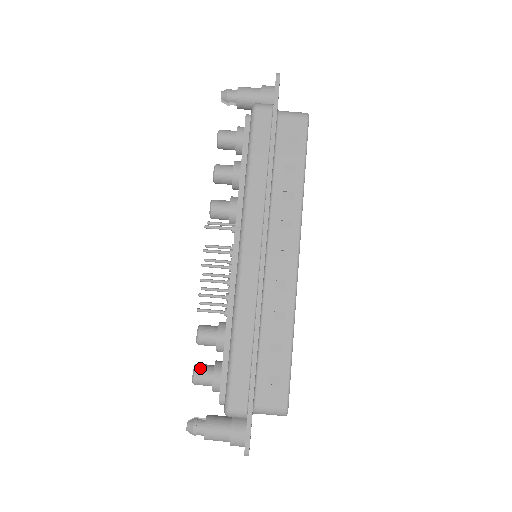
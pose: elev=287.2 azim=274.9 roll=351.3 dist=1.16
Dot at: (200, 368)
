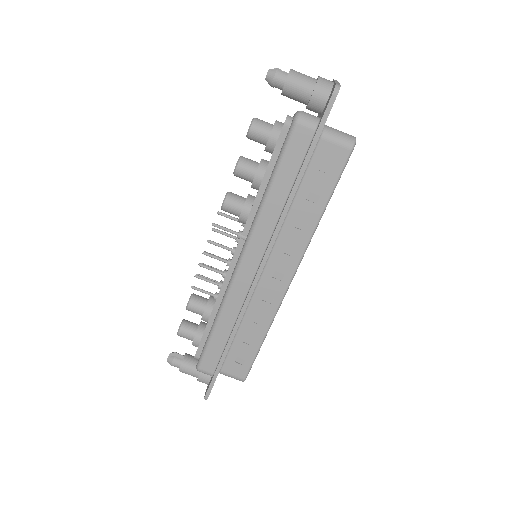
Dot at: (185, 328)
